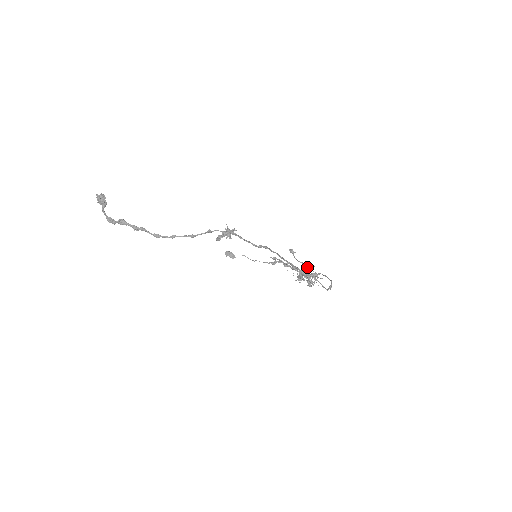
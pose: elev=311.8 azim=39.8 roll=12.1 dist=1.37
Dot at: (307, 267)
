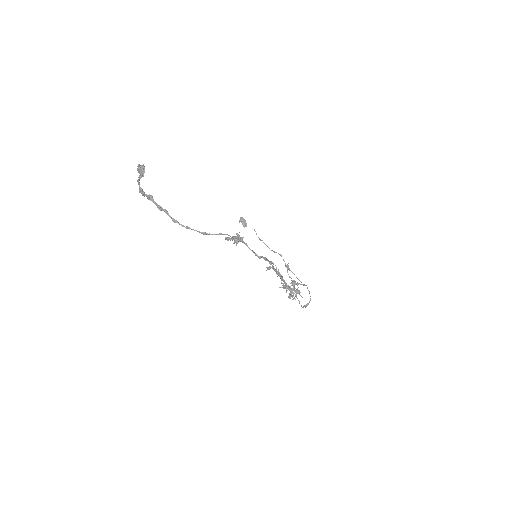
Dot at: (295, 283)
